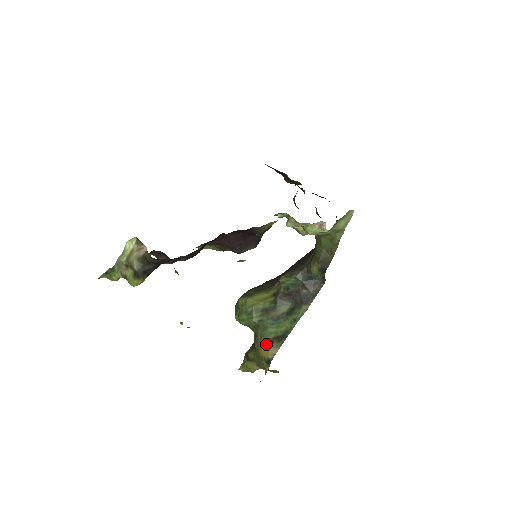
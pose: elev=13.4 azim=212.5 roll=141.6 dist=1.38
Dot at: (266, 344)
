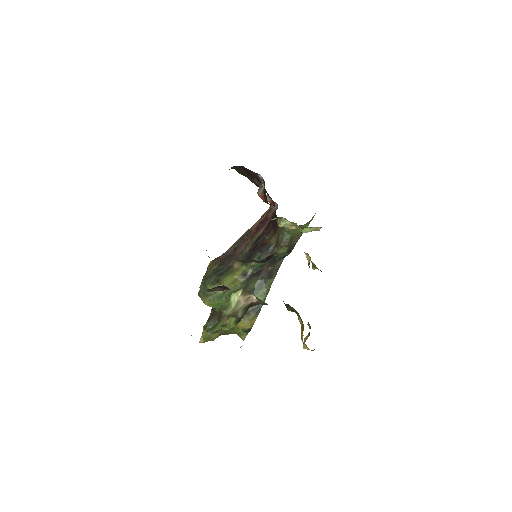
Dot at: (245, 318)
